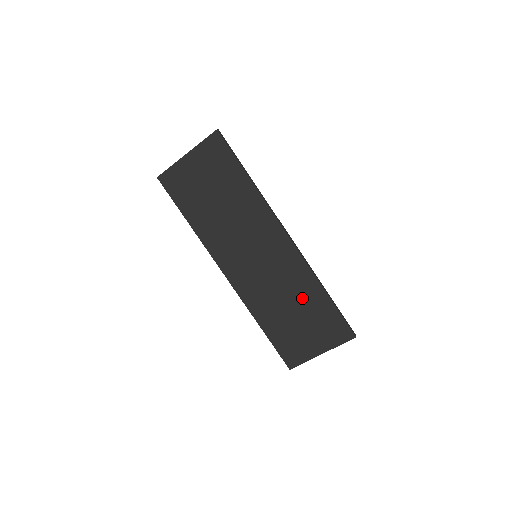
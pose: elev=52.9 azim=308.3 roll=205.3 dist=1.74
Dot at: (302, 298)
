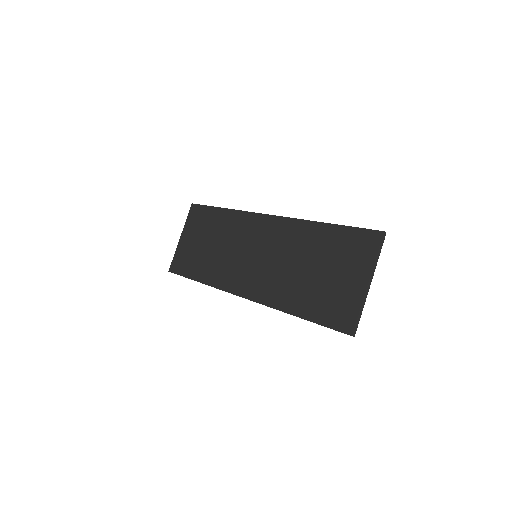
Dot at: (310, 249)
